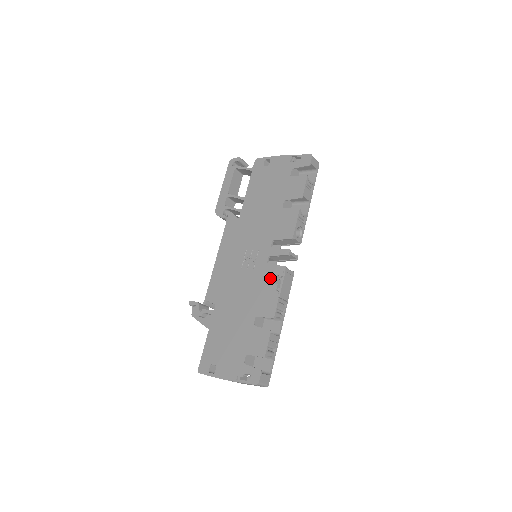
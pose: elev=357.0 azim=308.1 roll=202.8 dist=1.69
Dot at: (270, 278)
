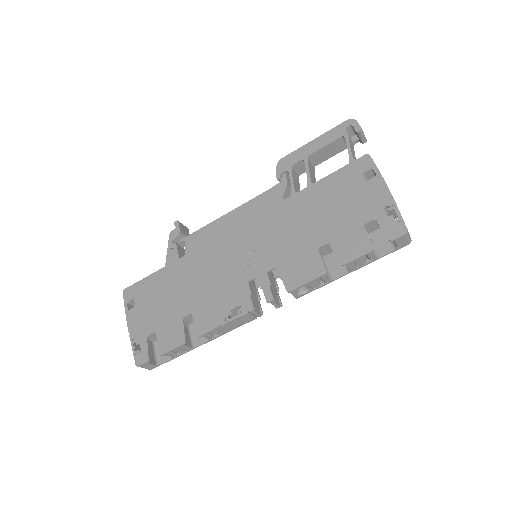
Dot at: (234, 299)
